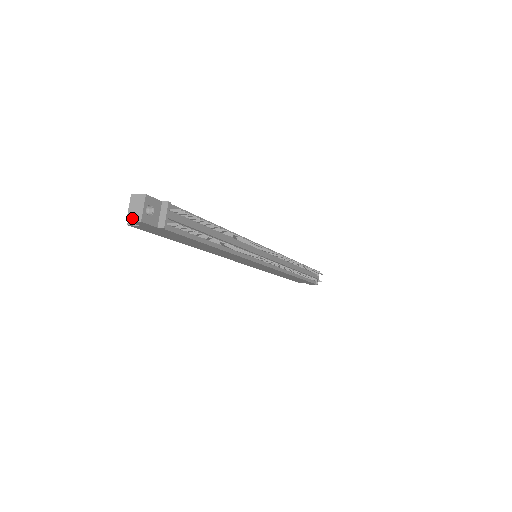
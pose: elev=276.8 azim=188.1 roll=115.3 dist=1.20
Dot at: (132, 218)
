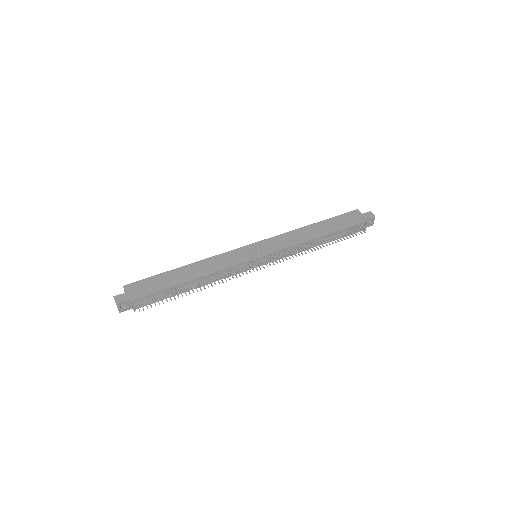
Dot at: occluded
